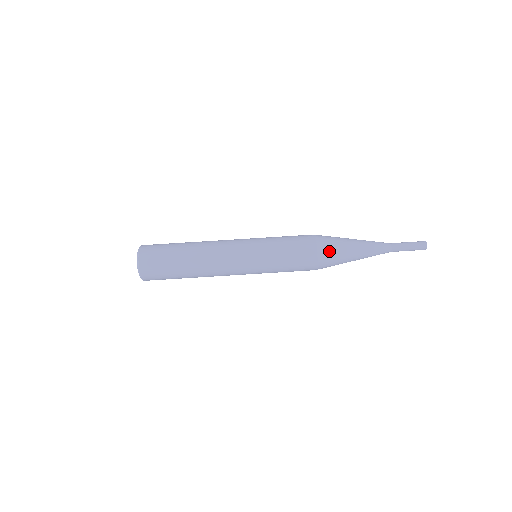
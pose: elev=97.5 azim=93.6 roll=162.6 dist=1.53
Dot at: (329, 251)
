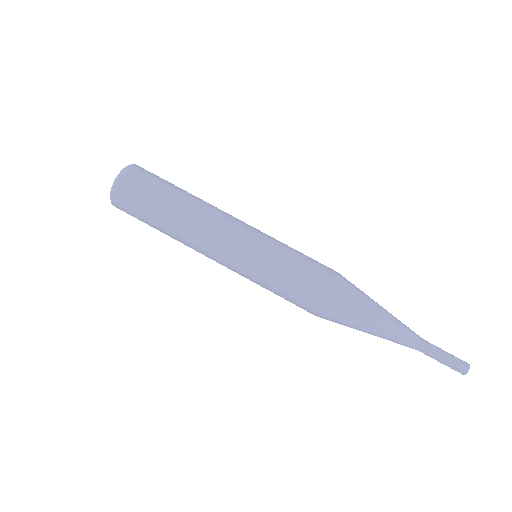
Dot at: (339, 311)
